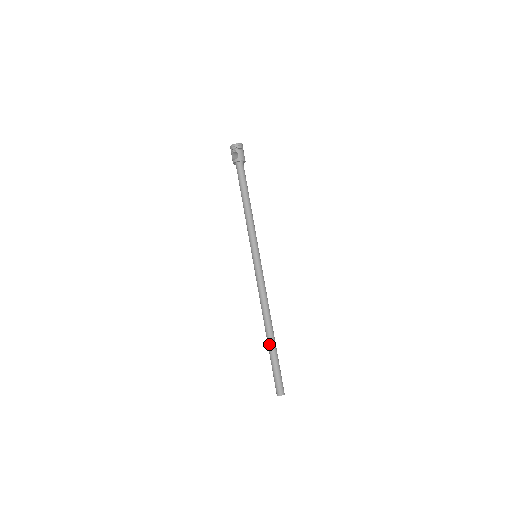
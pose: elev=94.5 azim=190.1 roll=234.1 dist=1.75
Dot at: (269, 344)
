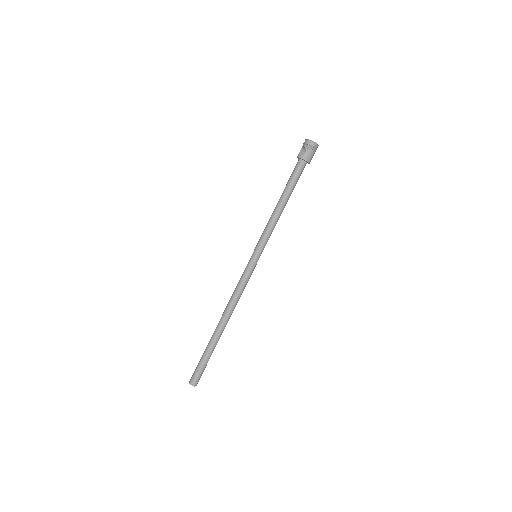
Dot at: (212, 337)
